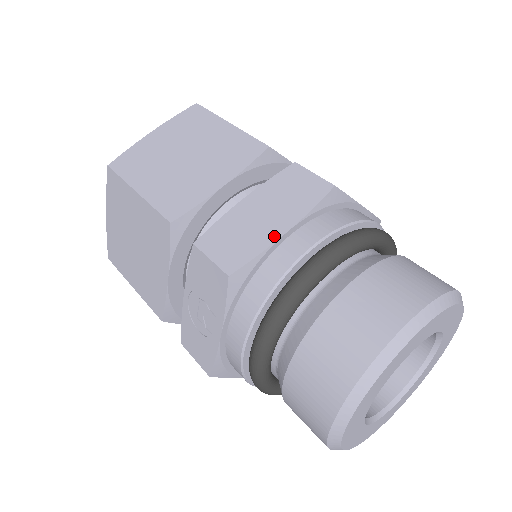
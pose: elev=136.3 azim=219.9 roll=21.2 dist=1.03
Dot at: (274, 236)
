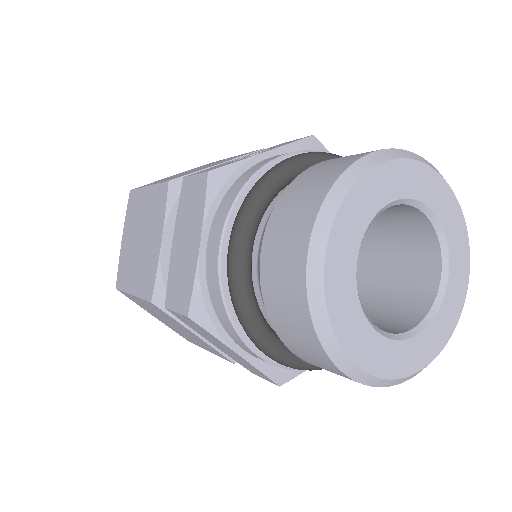
Dot at: occluded
